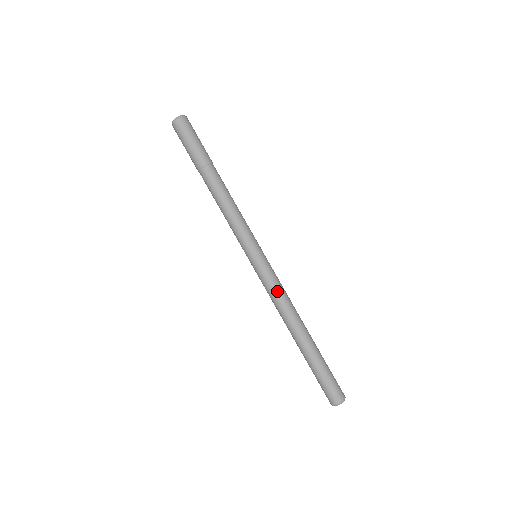
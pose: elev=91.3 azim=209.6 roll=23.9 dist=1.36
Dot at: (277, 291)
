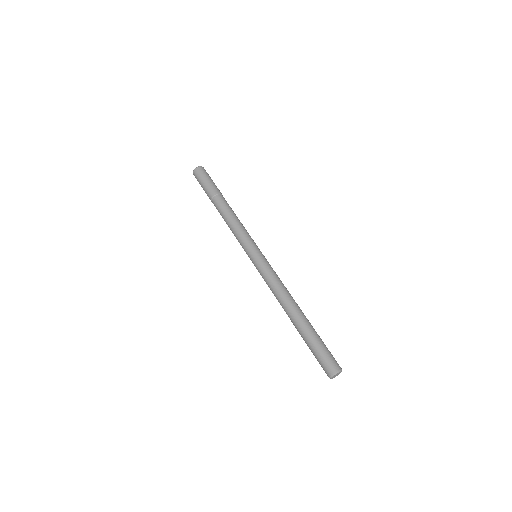
Dot at: (272, 279)
